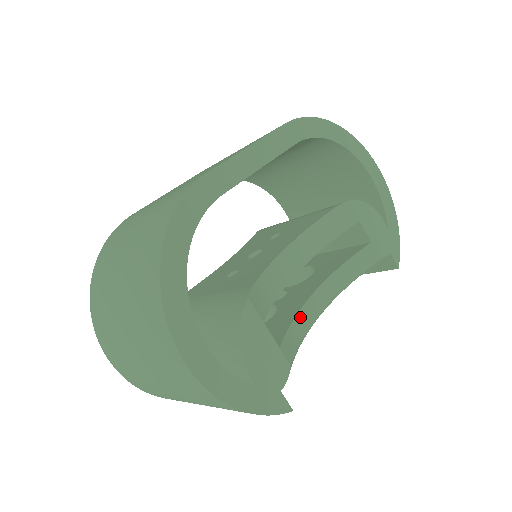
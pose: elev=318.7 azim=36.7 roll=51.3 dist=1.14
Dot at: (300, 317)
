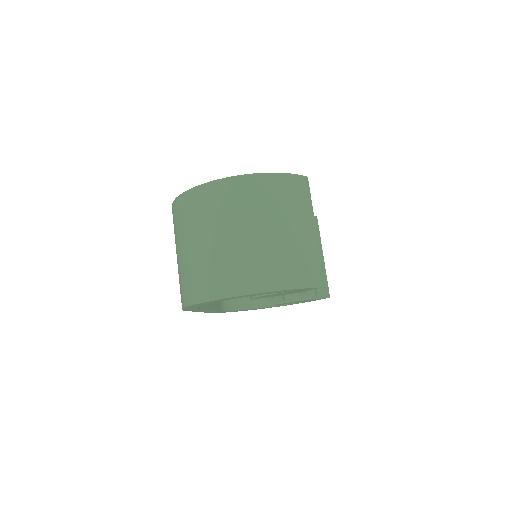
Dot at: occluded
